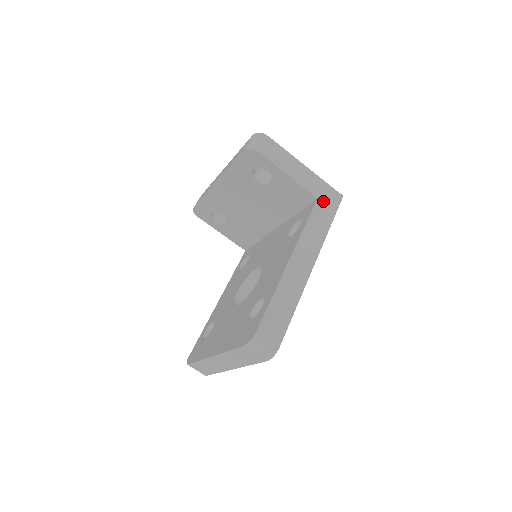
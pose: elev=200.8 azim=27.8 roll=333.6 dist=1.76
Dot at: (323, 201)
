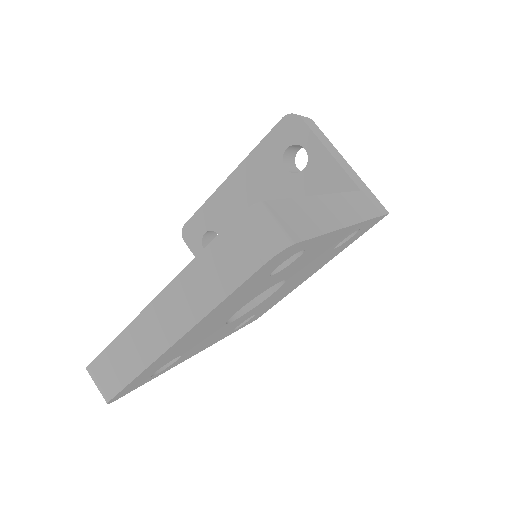
Dot at: (367, 197)
